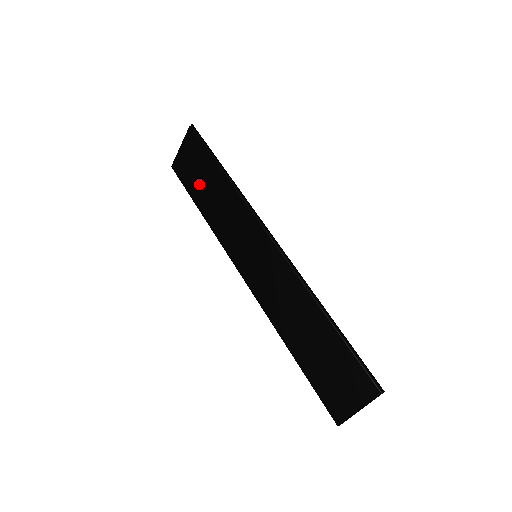
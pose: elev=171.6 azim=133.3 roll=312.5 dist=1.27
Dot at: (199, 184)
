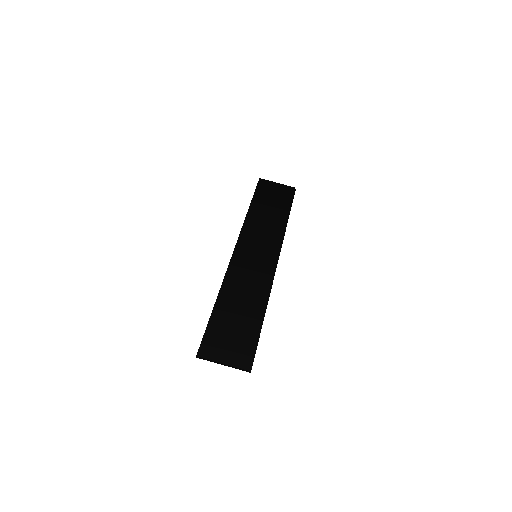
Dot at: (266, 202)
